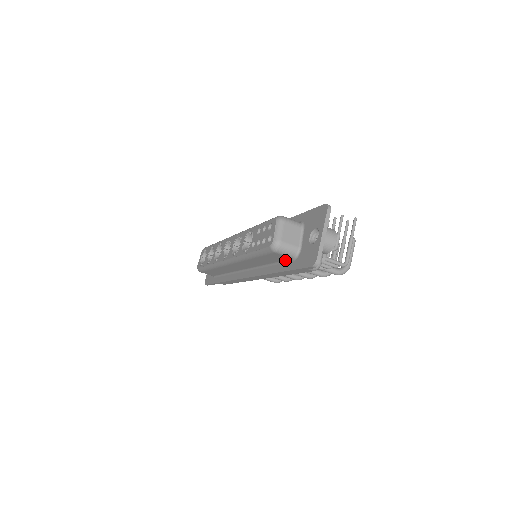
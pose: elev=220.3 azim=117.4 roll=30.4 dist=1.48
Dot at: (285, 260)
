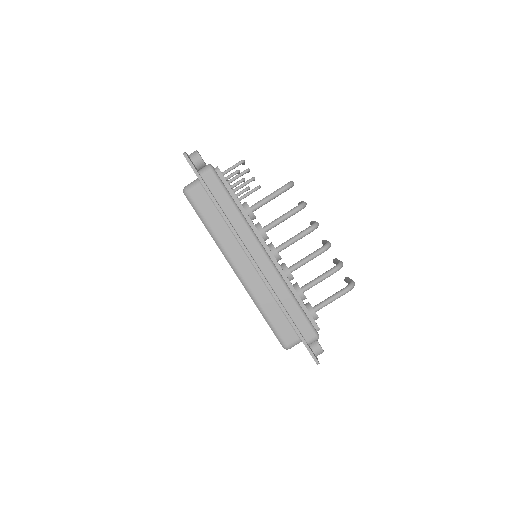
Dot at: (207, 194)
